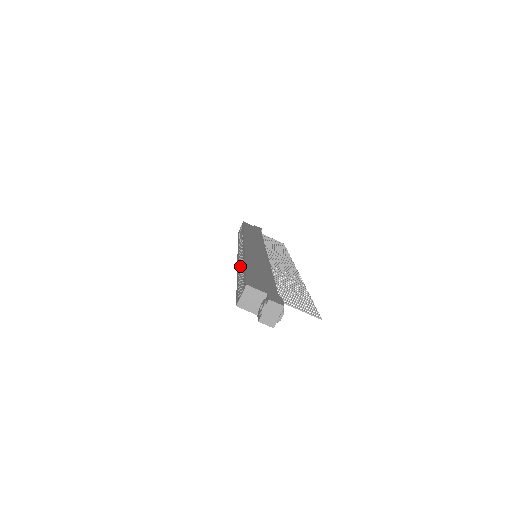
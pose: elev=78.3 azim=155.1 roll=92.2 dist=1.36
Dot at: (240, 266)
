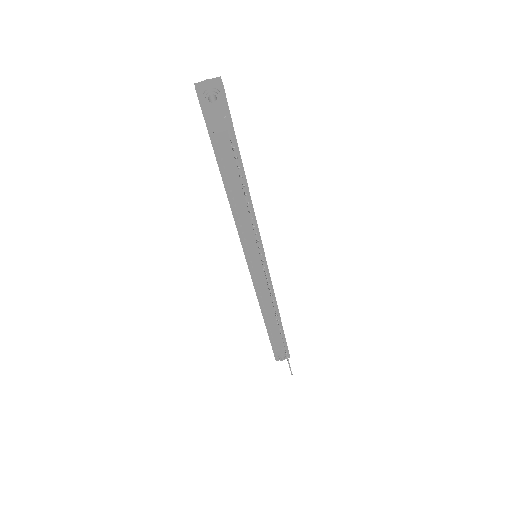
Dot at: occluded
